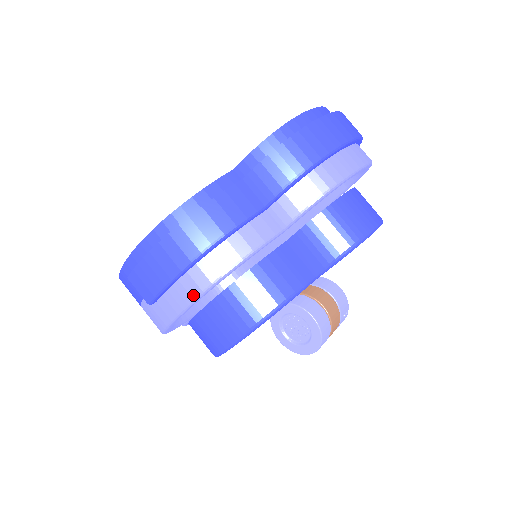
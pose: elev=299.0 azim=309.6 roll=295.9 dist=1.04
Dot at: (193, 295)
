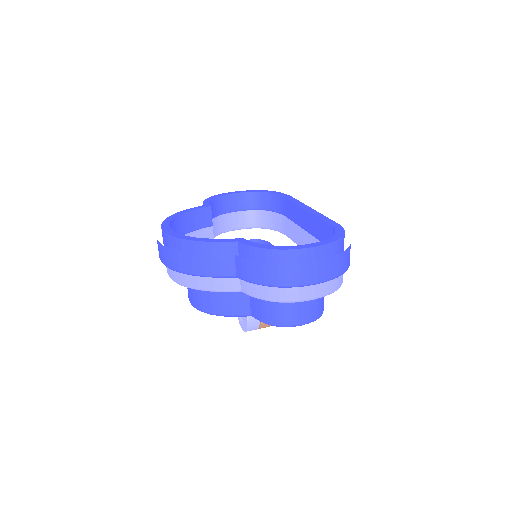
Dot at: (176, 281)
